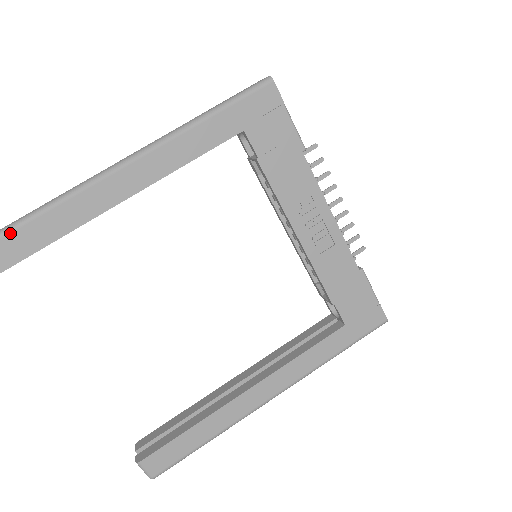
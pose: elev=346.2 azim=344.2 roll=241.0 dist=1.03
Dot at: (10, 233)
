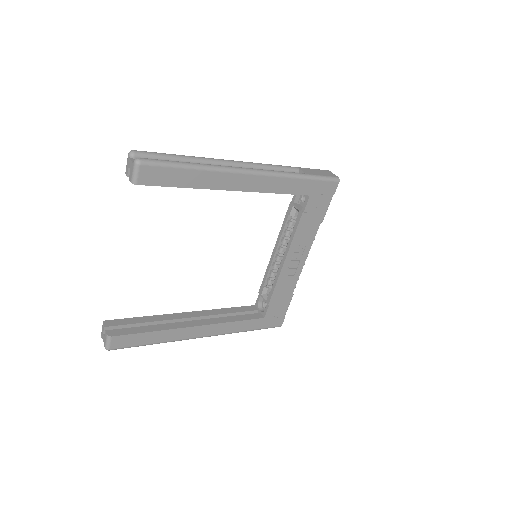
Dot at: (172, 168)
